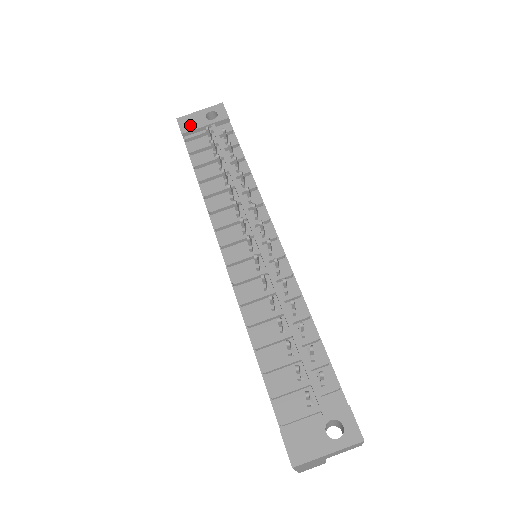
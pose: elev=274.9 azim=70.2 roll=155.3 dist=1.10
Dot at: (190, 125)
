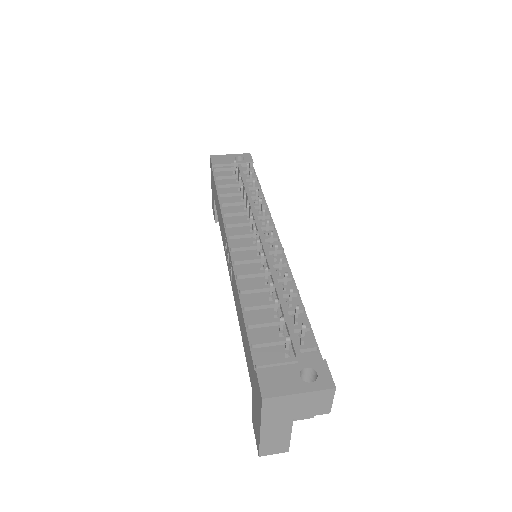
Dot at: (220, 161)
